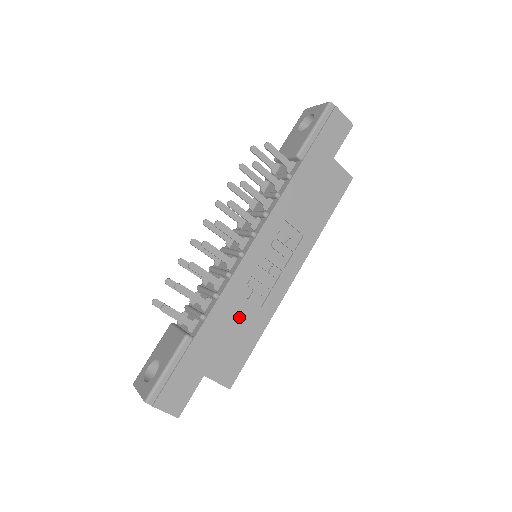
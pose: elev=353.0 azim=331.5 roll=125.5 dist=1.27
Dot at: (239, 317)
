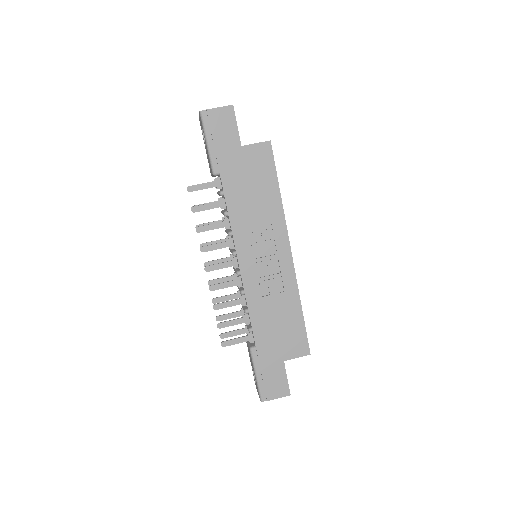
Dot at: (274, 310)
